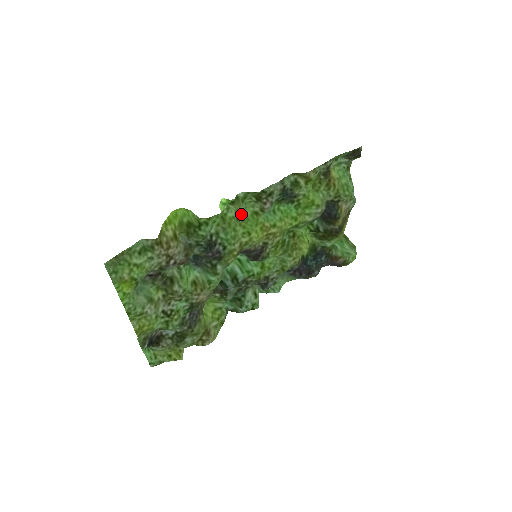
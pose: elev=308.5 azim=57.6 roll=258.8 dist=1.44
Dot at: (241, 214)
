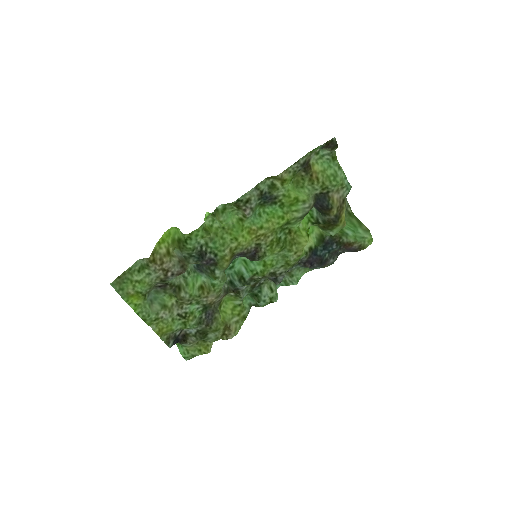
Dot at: (223, 224)
